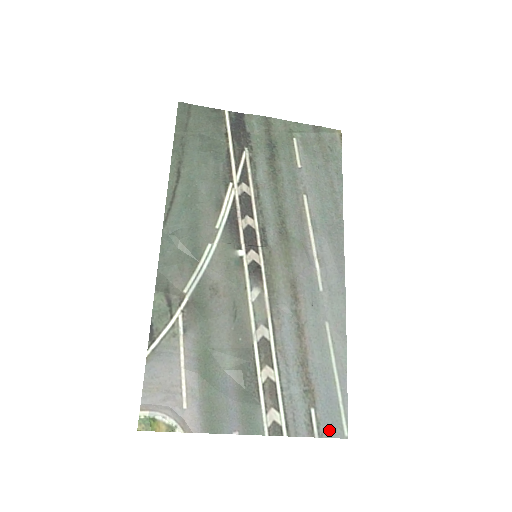
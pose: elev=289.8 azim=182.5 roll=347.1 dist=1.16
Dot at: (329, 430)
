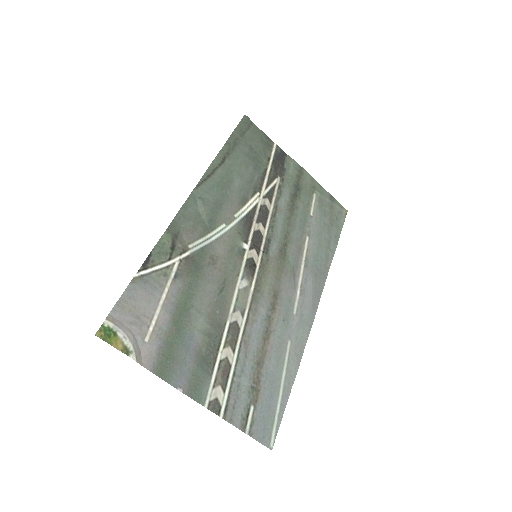
Dot at: (259, 433)
